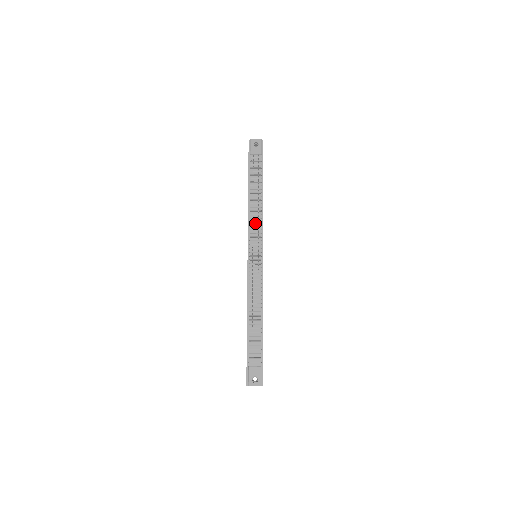
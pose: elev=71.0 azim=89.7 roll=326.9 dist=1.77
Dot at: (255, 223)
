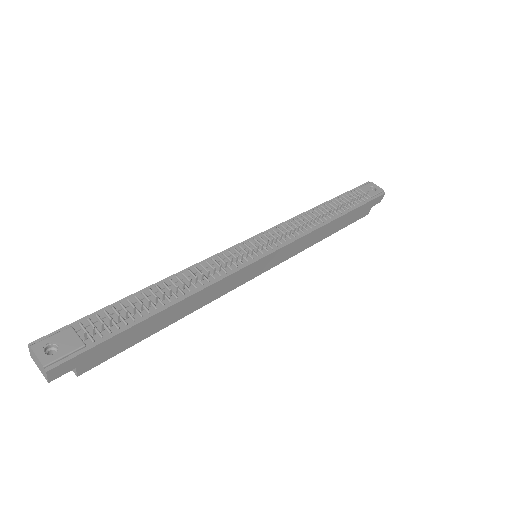
Dot at: occluded
